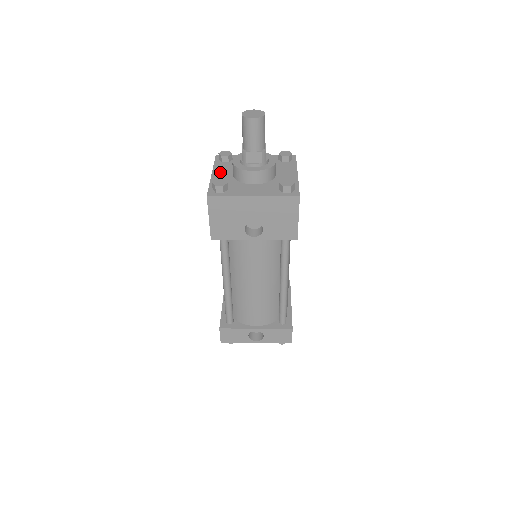
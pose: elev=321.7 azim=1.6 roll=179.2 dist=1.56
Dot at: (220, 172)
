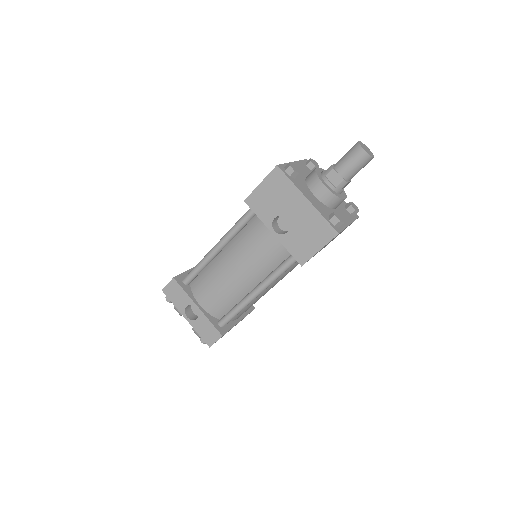
Dot at: (300, 167)
